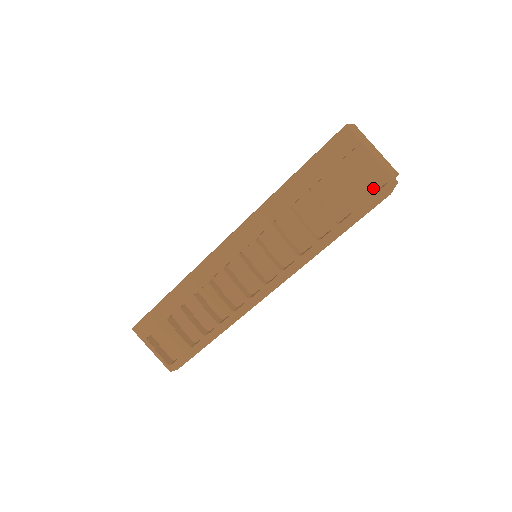
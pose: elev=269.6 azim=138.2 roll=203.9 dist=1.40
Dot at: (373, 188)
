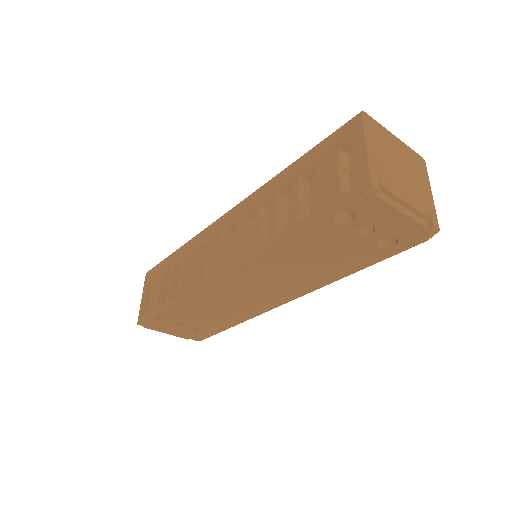
Dot at: occluded
